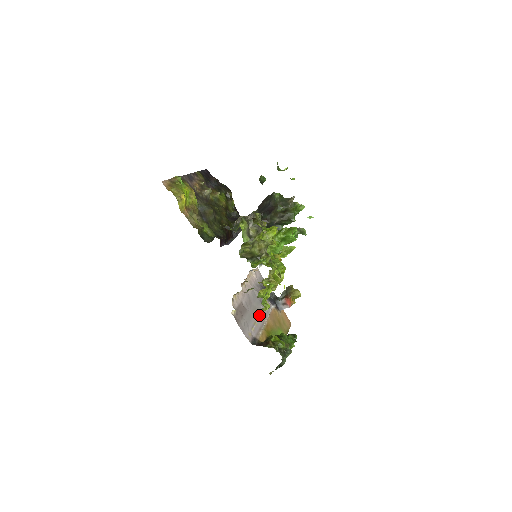
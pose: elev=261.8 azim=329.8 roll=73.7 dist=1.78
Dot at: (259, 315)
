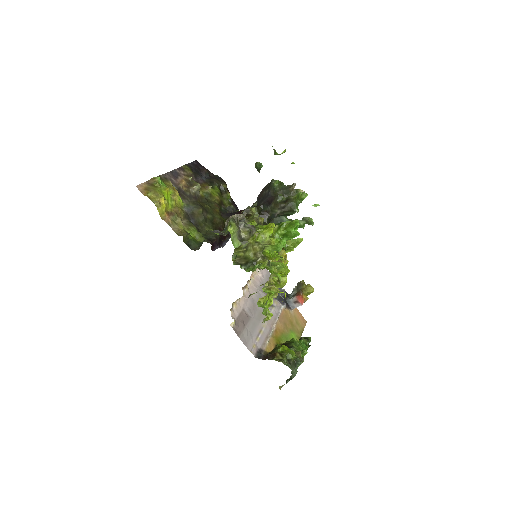
Dot at: occluded
